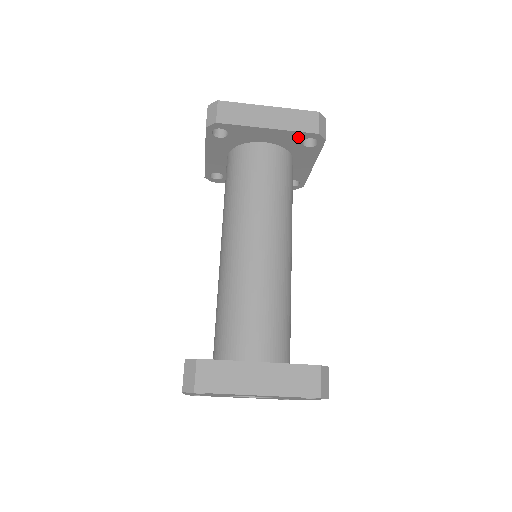
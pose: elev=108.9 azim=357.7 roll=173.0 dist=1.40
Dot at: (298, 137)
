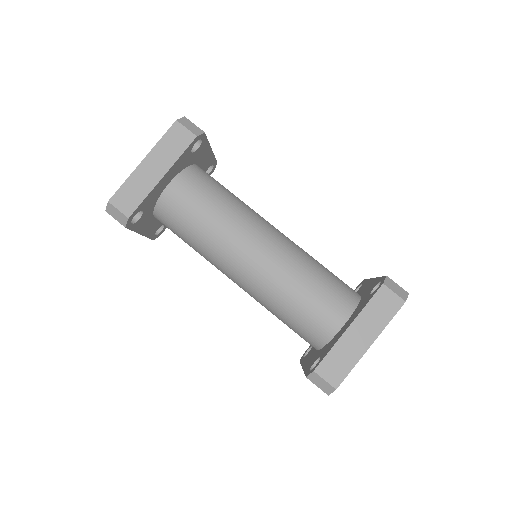
Dot at: (186, 155)
